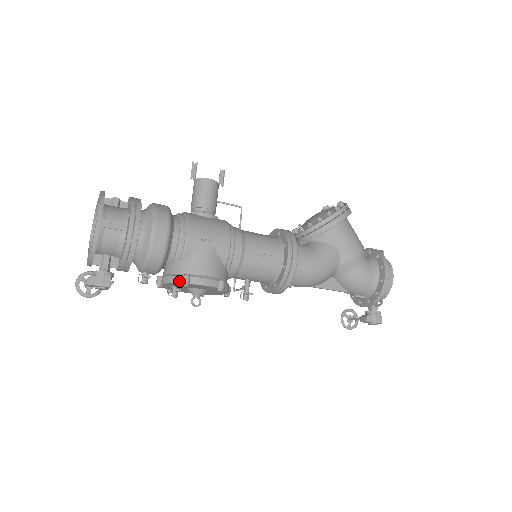
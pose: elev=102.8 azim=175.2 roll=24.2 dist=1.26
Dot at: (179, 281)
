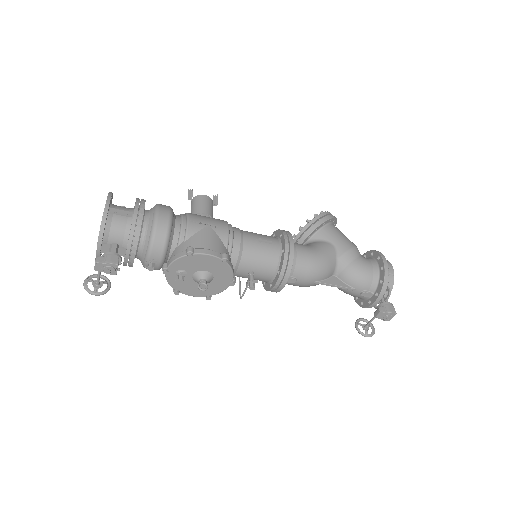
Dot at: (184, 254)
